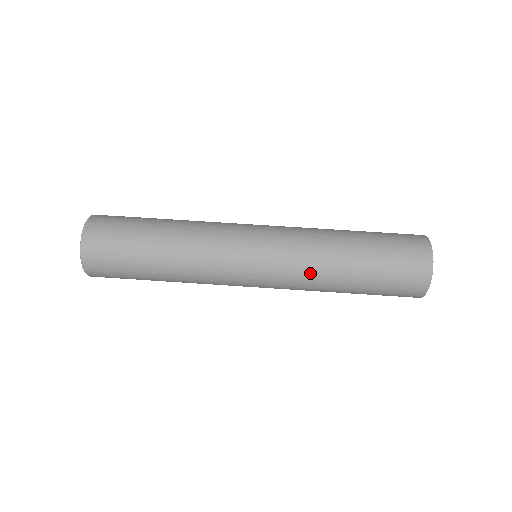
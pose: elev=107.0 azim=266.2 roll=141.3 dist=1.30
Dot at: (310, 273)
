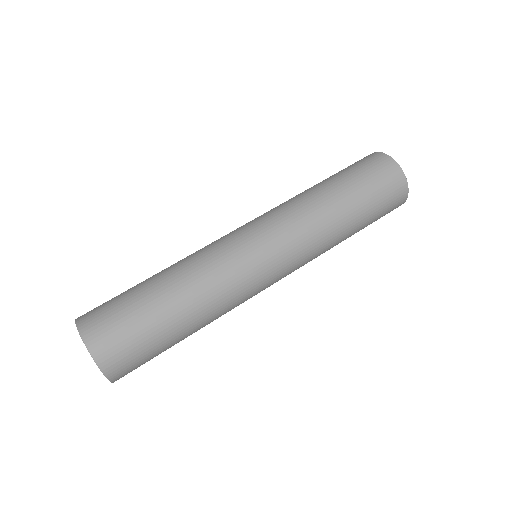
Dot at: (307, 217)
